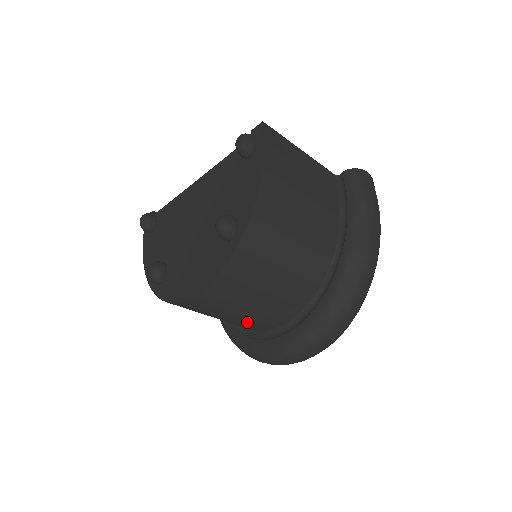
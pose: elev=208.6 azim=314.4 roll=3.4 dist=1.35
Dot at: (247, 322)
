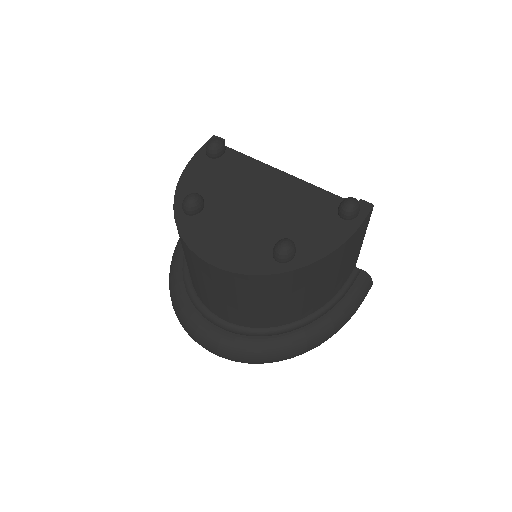
Dot at: (209, 298)
